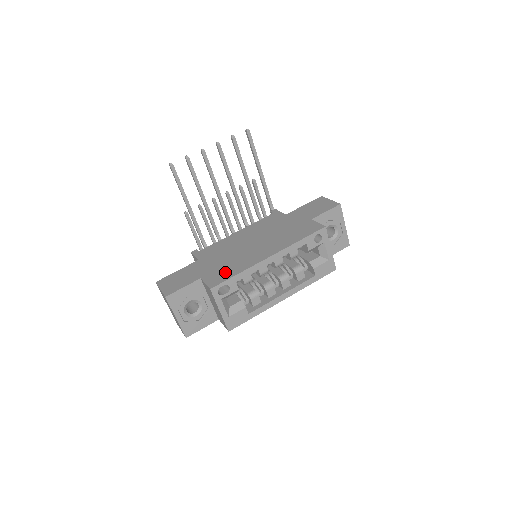
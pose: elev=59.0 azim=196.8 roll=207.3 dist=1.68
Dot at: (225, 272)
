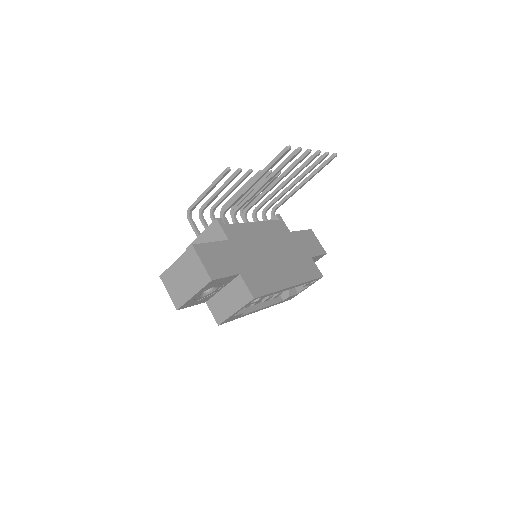
Dot at: (261, 281)
